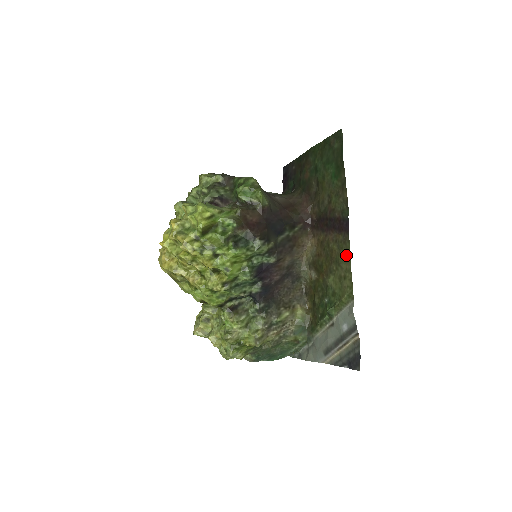
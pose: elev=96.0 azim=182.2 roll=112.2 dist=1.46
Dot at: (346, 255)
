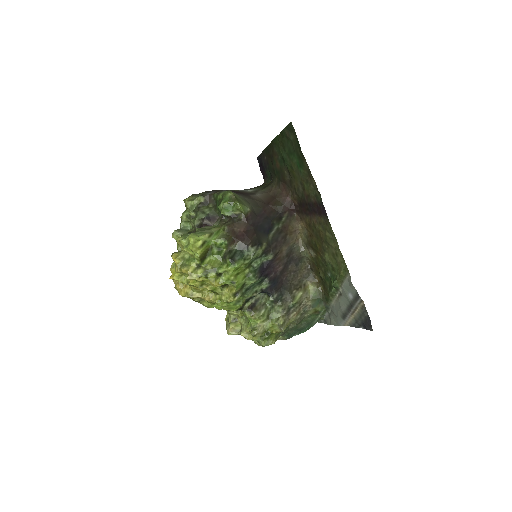
Dot at: (331, 235)
